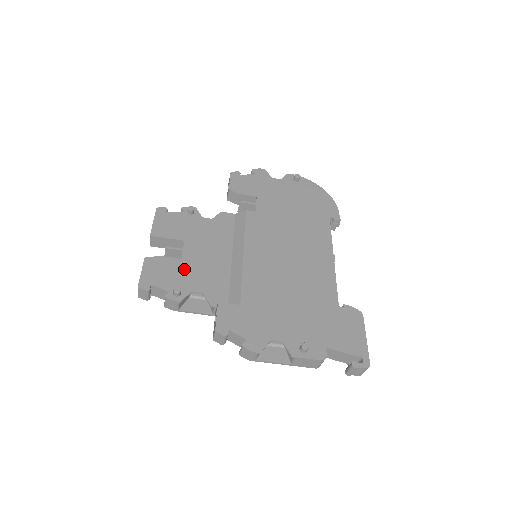
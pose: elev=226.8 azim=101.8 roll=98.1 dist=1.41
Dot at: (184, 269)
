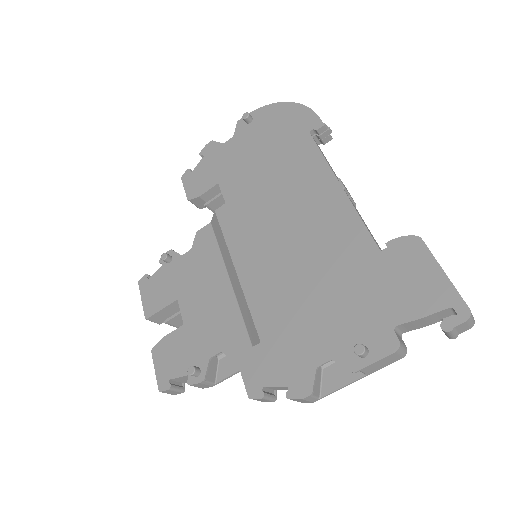
Dot at: (191, 335)
